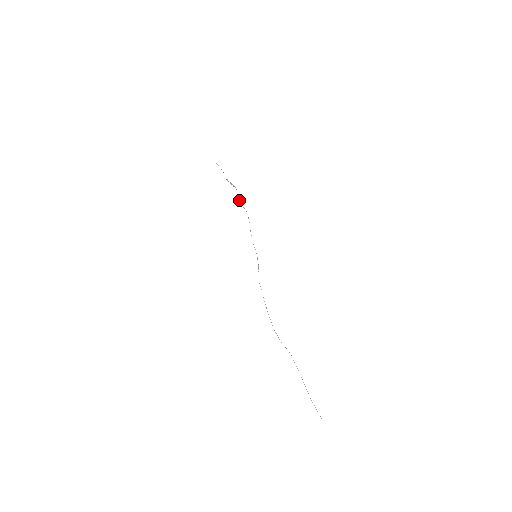
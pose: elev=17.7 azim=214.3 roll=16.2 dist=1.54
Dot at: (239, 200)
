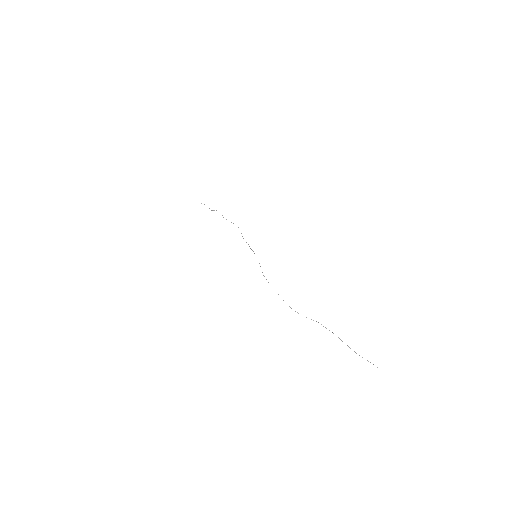
Dot at: occluded
